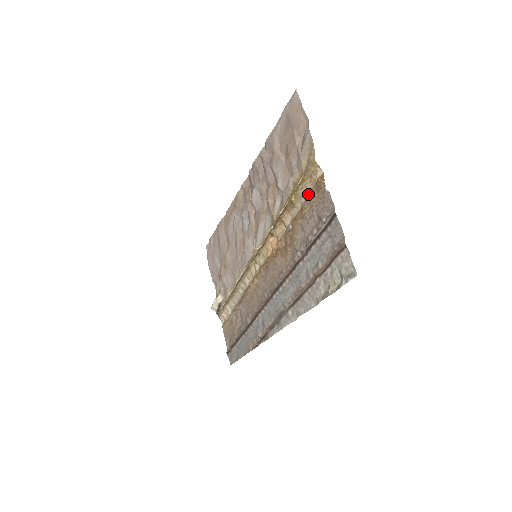
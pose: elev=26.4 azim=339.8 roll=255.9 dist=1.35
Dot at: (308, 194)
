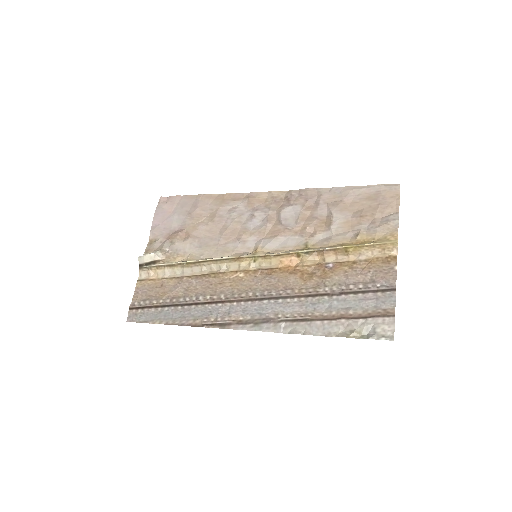
Dot at: (371, 258)
